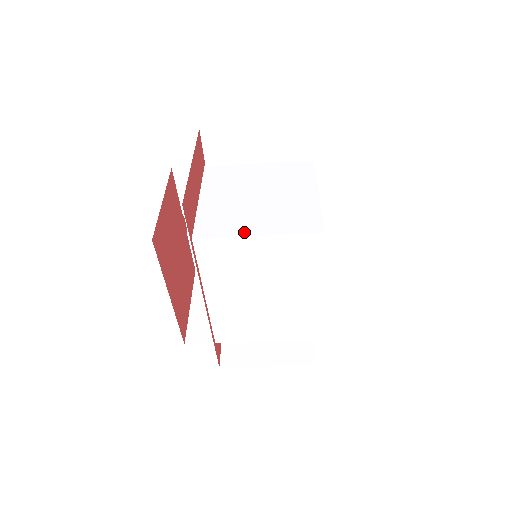
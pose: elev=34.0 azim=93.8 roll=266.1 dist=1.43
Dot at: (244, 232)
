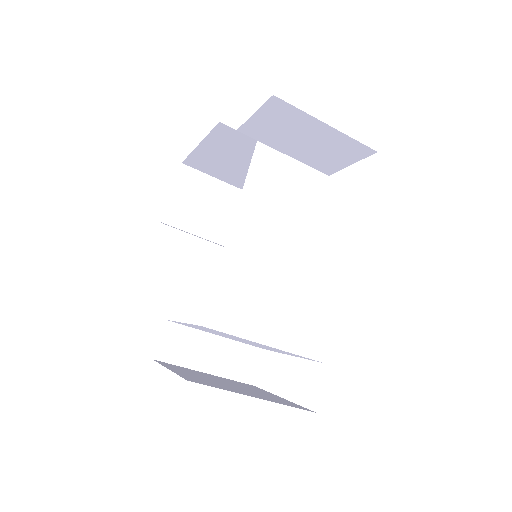
Dot at: (299, 164)
